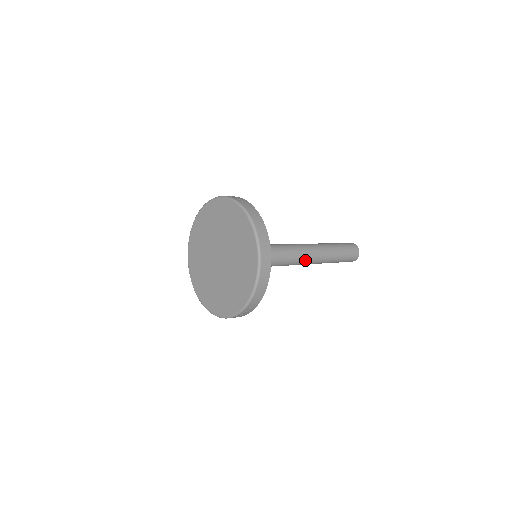
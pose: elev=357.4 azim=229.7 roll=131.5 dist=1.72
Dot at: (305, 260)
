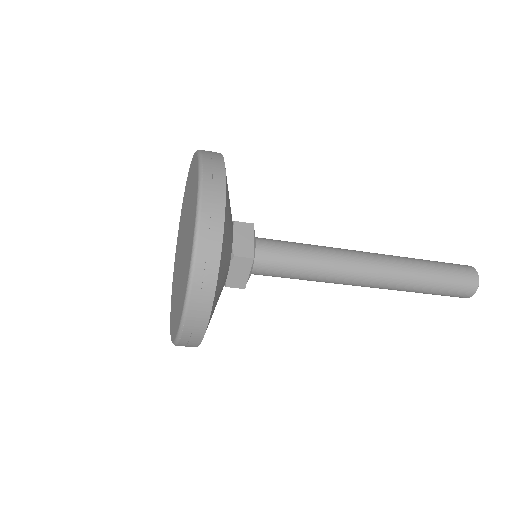
Dot at: (353, 273)
